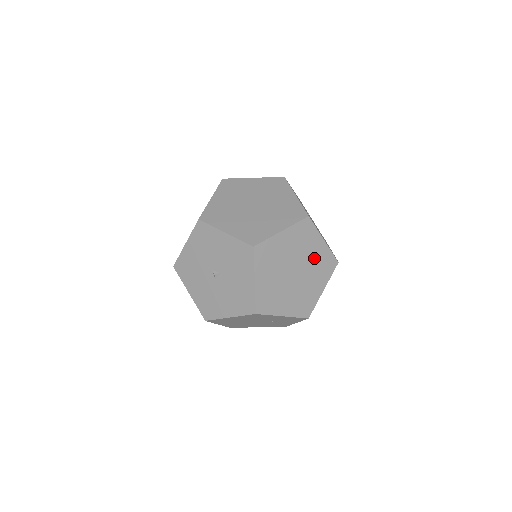
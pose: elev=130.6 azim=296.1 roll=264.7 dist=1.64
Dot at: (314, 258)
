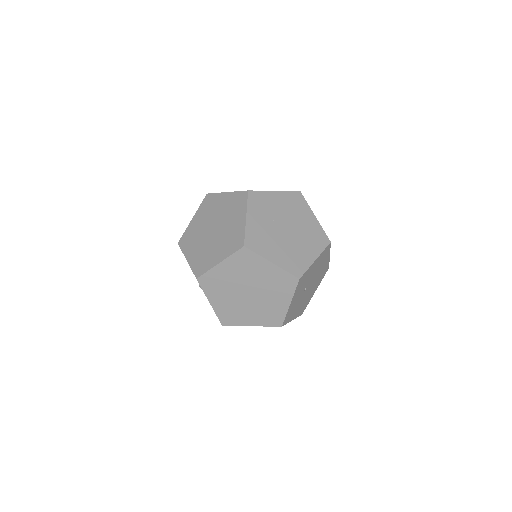
Dot at: occluded
